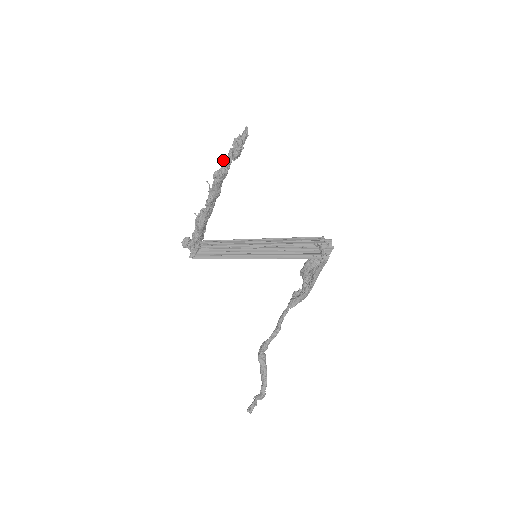
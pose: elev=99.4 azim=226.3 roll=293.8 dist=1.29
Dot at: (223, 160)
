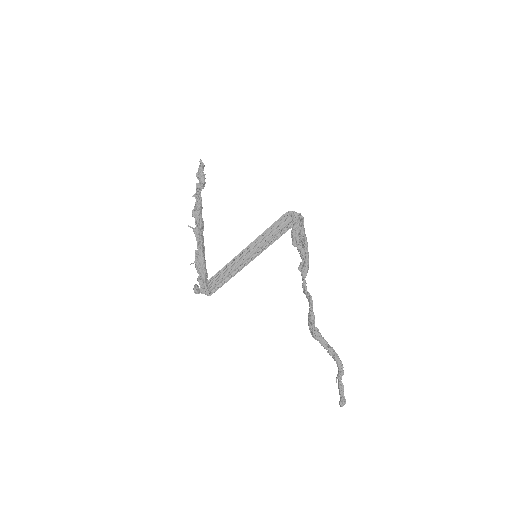
Dot at: occluded
